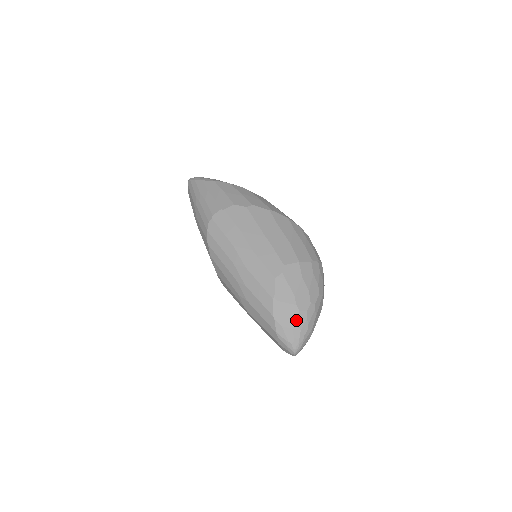
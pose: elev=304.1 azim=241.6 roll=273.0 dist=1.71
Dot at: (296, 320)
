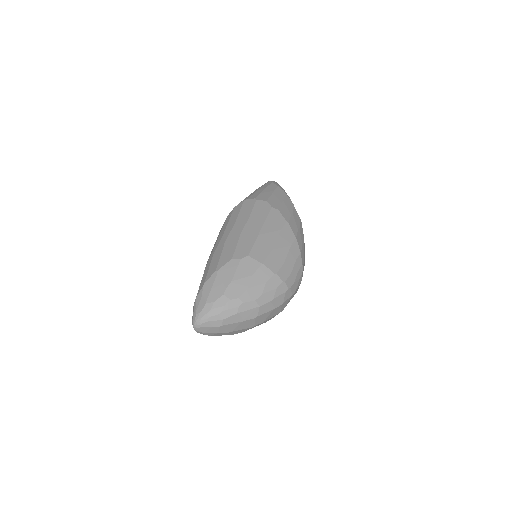
Dot at: (215, 298)
